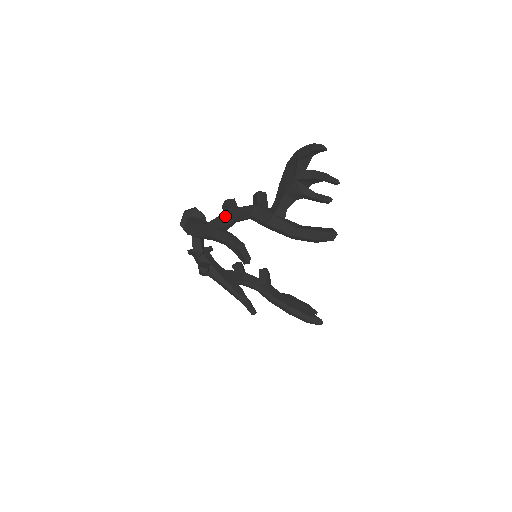
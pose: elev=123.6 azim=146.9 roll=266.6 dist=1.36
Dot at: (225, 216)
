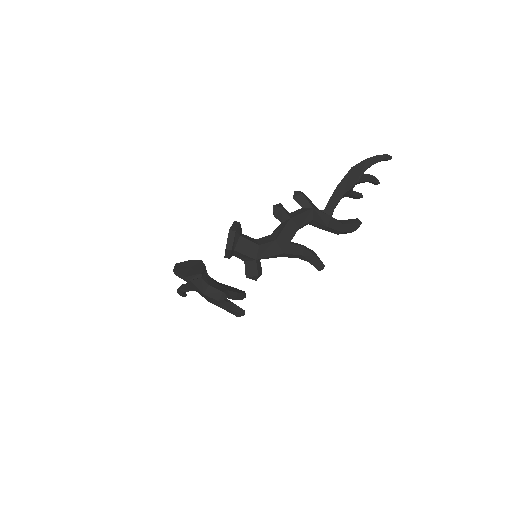
Dot at: (291, 227)
